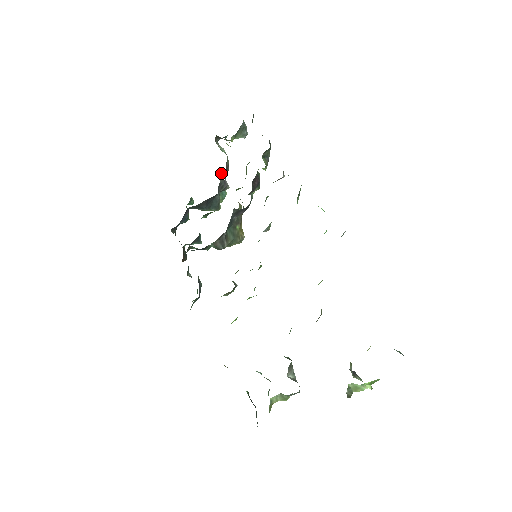
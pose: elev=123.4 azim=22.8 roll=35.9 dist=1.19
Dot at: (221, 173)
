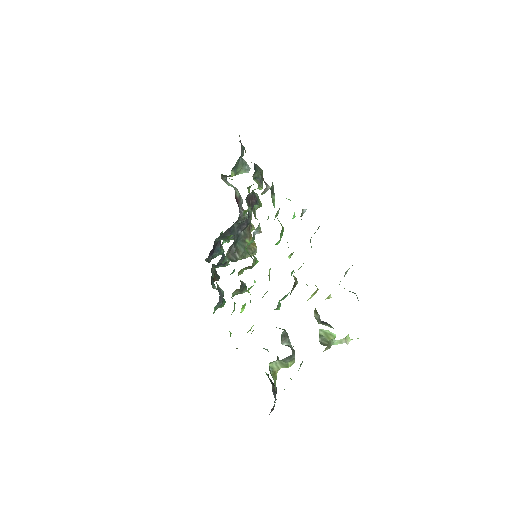
Dot at: occluded
